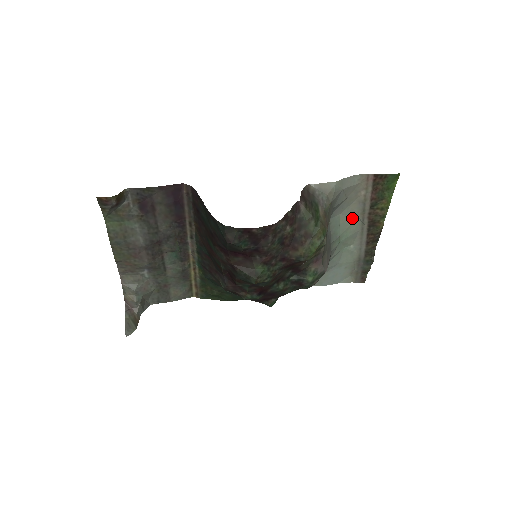
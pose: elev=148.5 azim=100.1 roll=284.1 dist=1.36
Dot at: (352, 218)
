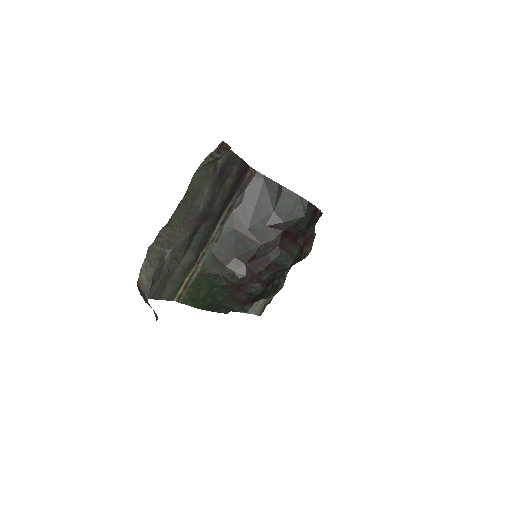
Dot at: occluded
